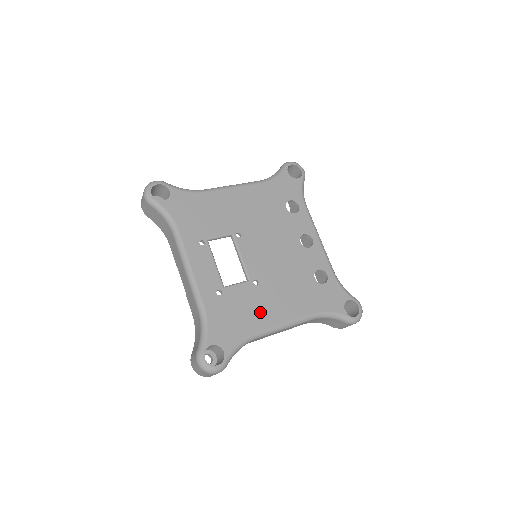
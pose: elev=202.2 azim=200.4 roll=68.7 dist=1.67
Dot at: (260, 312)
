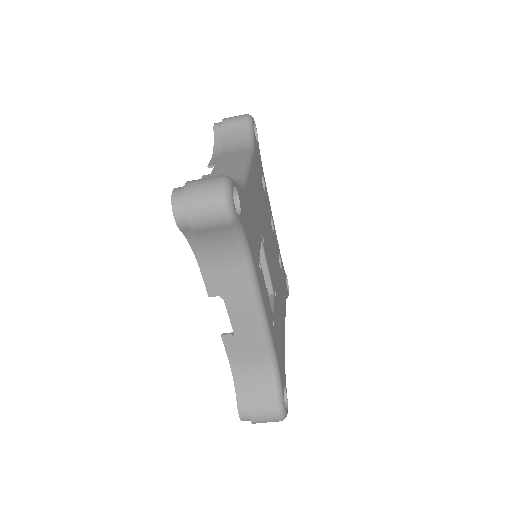
Dot at: (281, 326)
